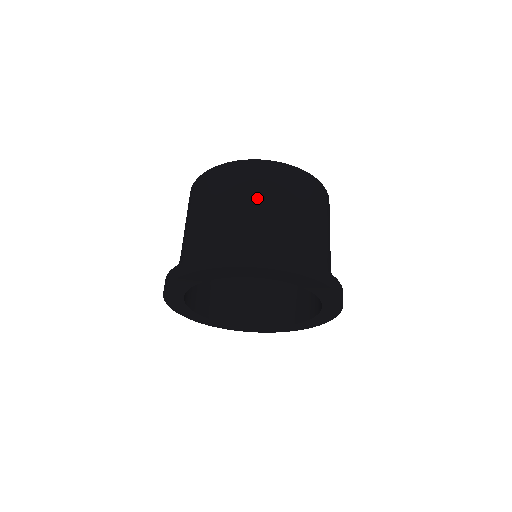
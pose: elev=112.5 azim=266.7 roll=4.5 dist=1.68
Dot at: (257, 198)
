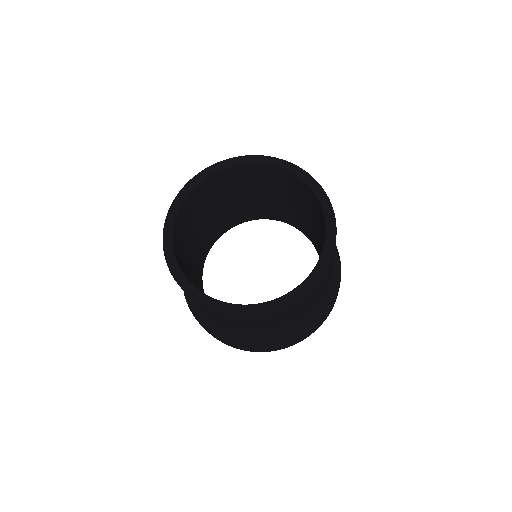
Dot at: (261, 327)
